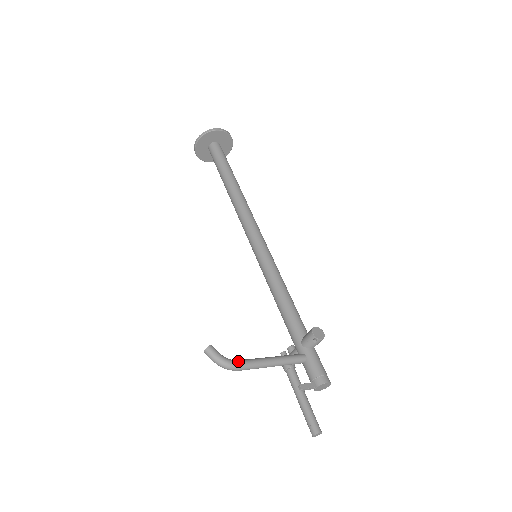
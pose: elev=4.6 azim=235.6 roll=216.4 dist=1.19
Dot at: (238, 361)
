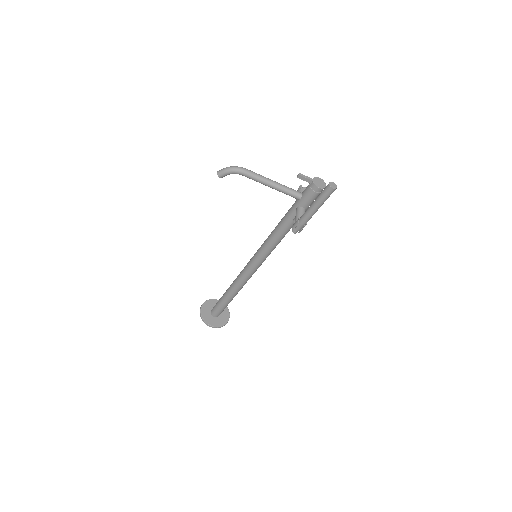
Dot at: occluded
